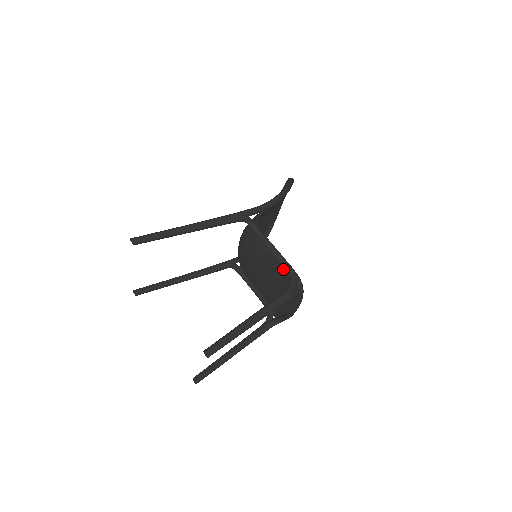
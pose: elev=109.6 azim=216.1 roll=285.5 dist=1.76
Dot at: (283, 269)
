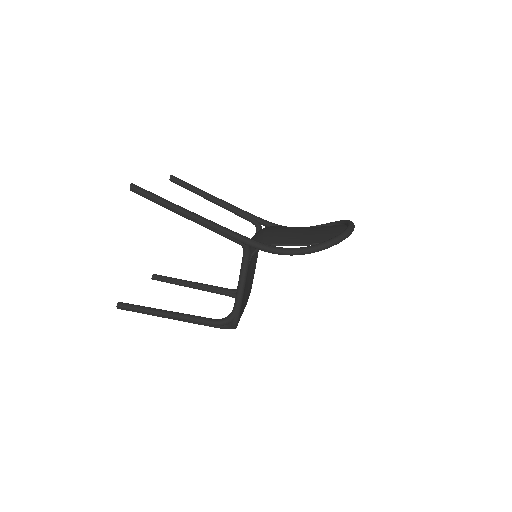
Dot at: occluded
